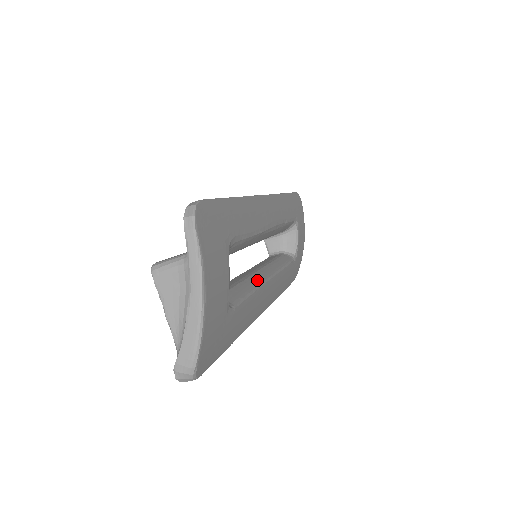
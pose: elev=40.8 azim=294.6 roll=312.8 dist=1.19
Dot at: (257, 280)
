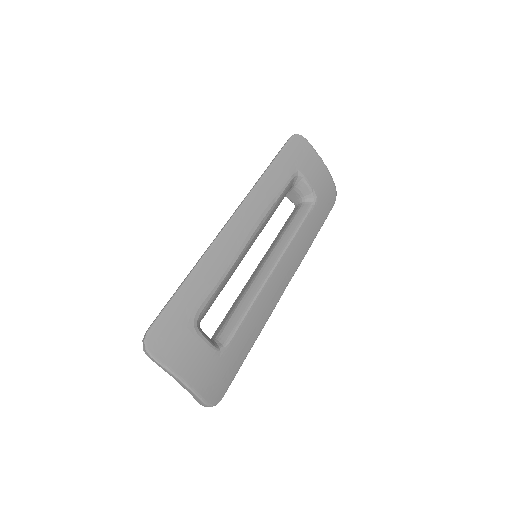
Dot at: (257, 285)
